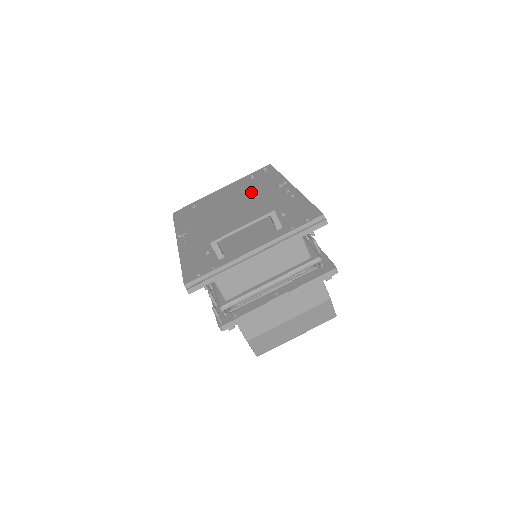
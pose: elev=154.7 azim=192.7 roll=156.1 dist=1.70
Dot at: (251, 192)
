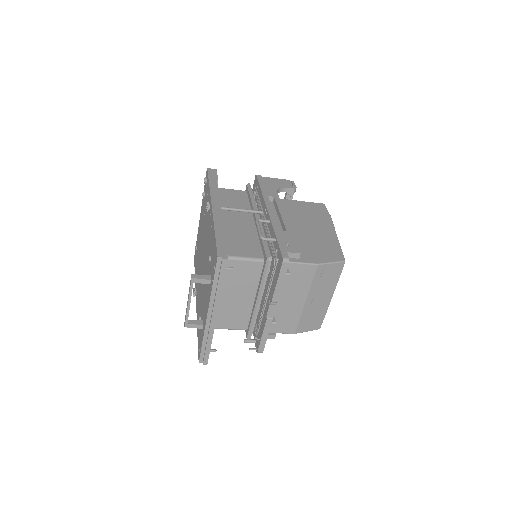
Dot at: (204, 221)
